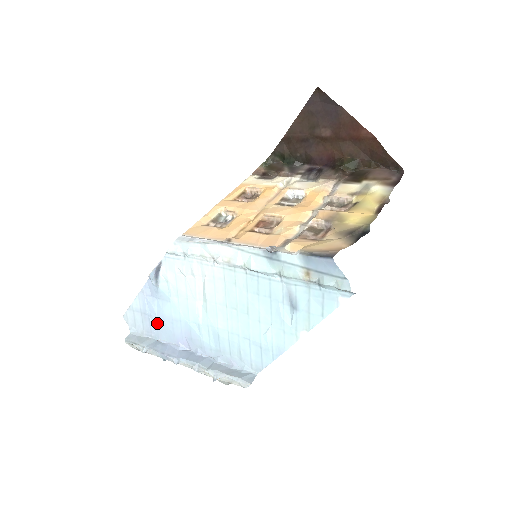
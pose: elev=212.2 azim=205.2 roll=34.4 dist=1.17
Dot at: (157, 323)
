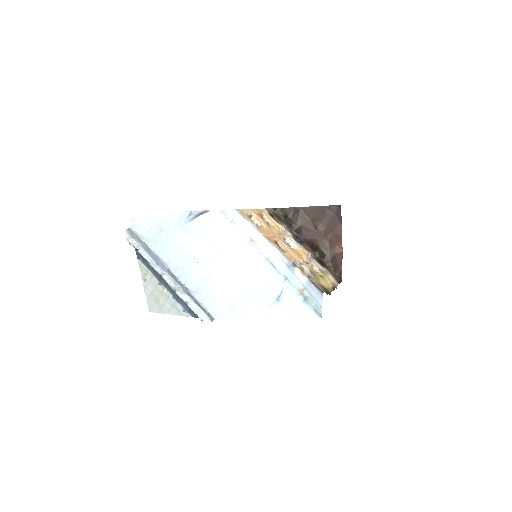
Dot at: (163, 239)
